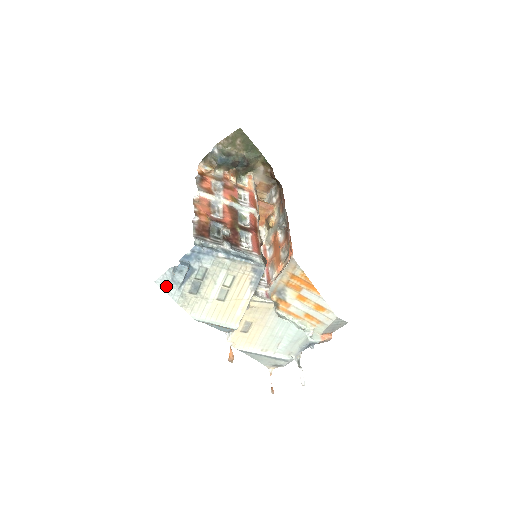
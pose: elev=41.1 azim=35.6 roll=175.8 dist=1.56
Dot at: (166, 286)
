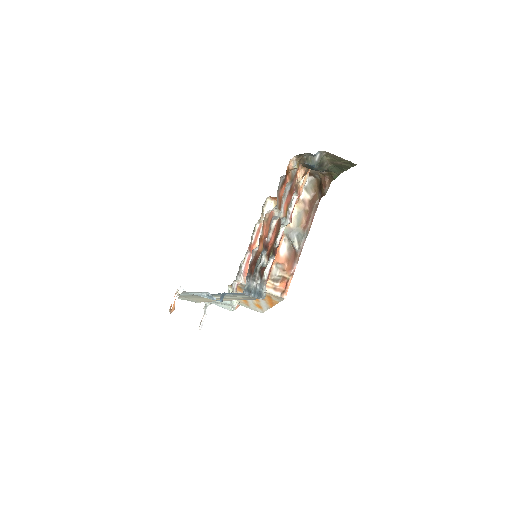
Dot at: (188, 293)
